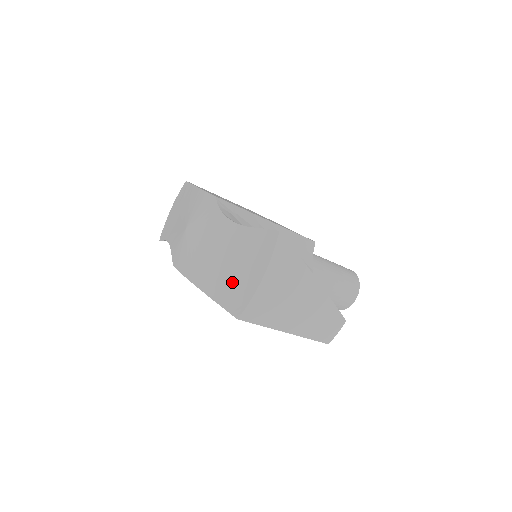
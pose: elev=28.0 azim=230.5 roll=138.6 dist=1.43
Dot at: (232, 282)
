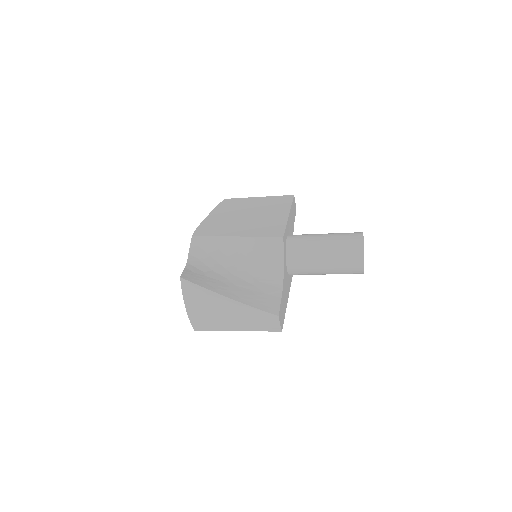
Dot at: occluded
